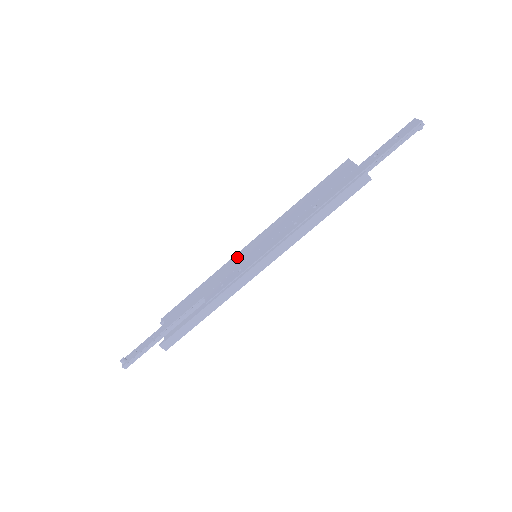
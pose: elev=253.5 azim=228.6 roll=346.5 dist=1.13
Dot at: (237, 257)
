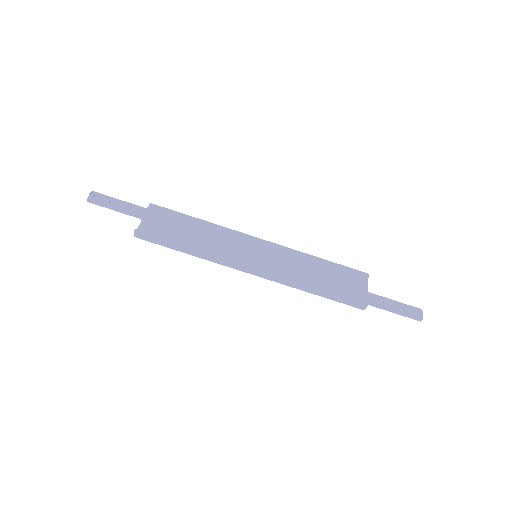
Dot at: (244, 238)
